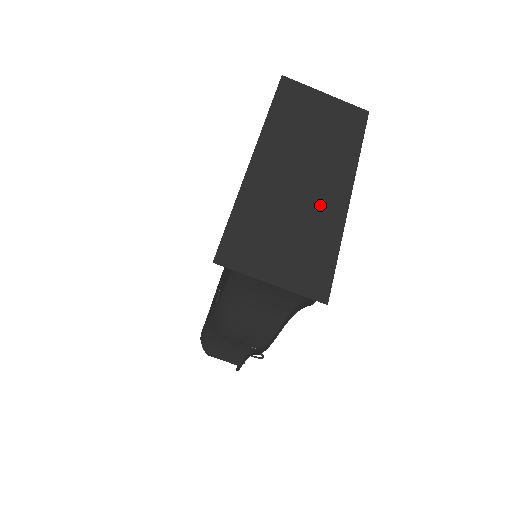
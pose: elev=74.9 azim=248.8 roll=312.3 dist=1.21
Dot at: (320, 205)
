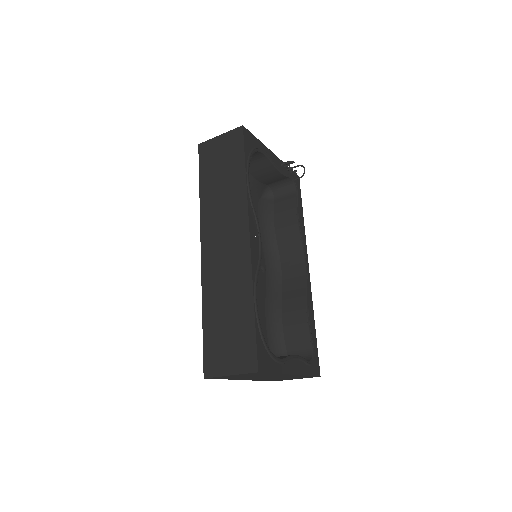
Dot at: occluded
